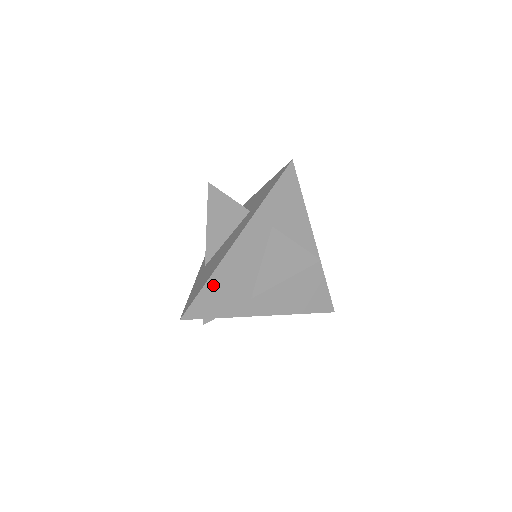
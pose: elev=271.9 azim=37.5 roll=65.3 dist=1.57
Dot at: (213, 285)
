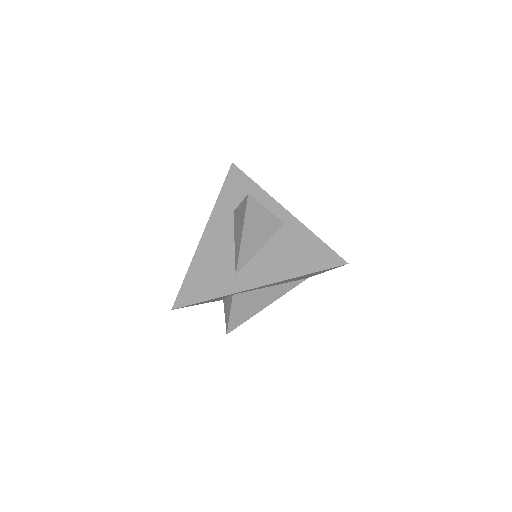
Dot at: (194, 273)
